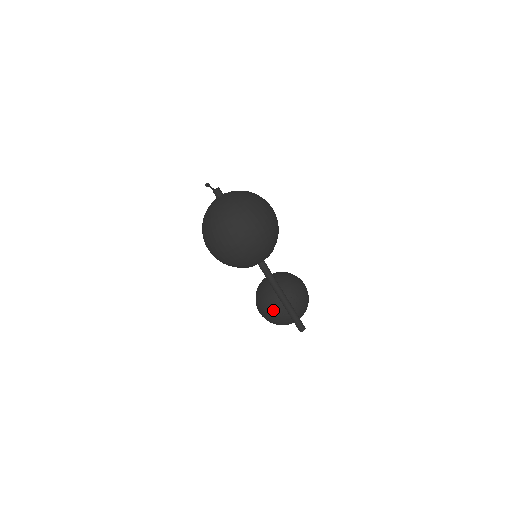
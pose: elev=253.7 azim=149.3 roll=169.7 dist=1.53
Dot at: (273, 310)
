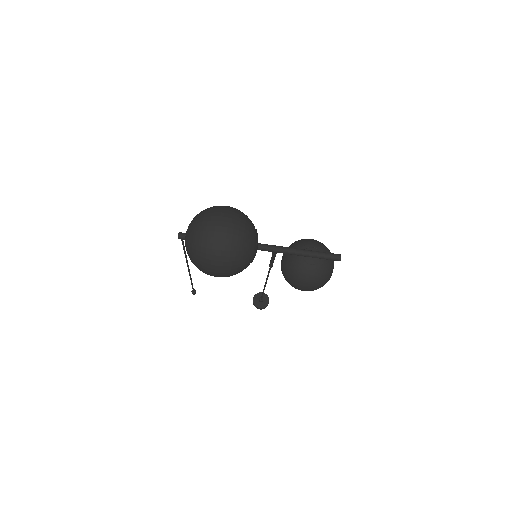
Dot at: (307, 270)
